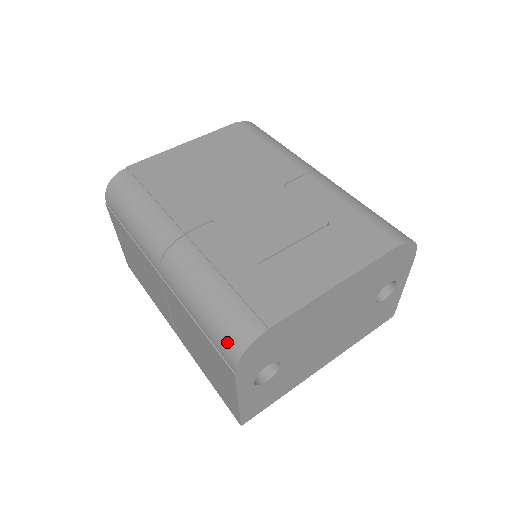
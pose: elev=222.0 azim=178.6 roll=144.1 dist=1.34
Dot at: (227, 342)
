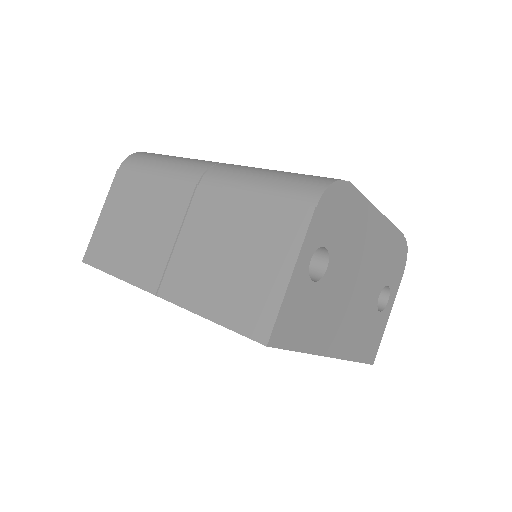
Dot at: (307, 184)
